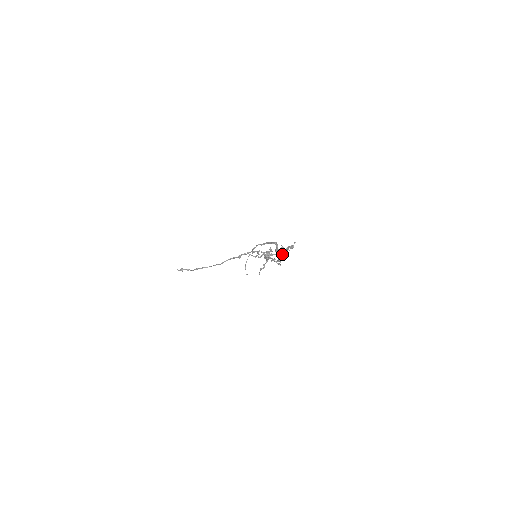
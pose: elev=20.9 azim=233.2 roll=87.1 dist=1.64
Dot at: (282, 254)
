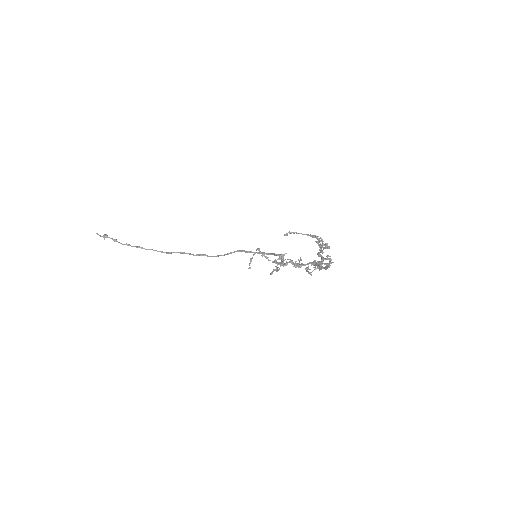
Dot at: (312, 264)
